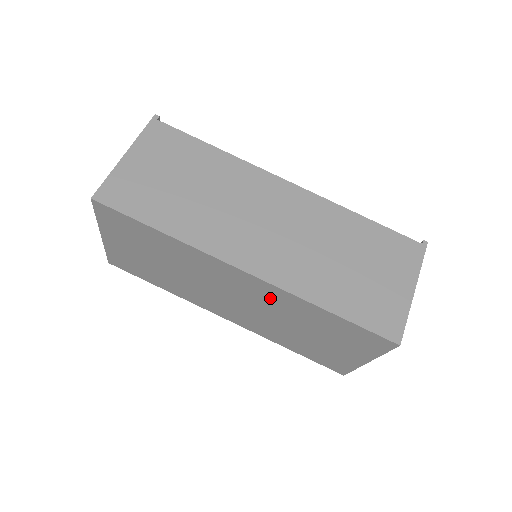
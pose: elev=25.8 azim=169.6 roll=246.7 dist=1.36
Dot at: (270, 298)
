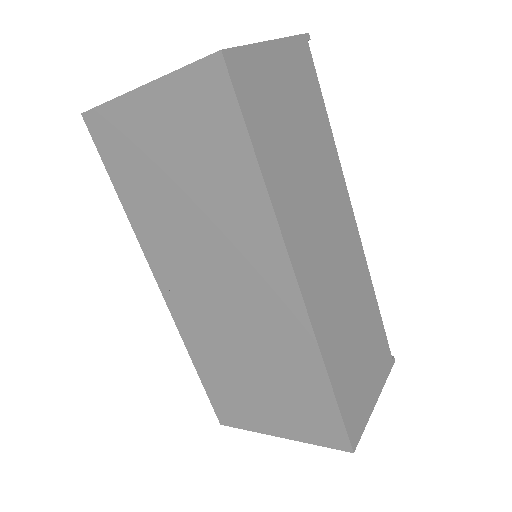
Dot at: (277, 324)
